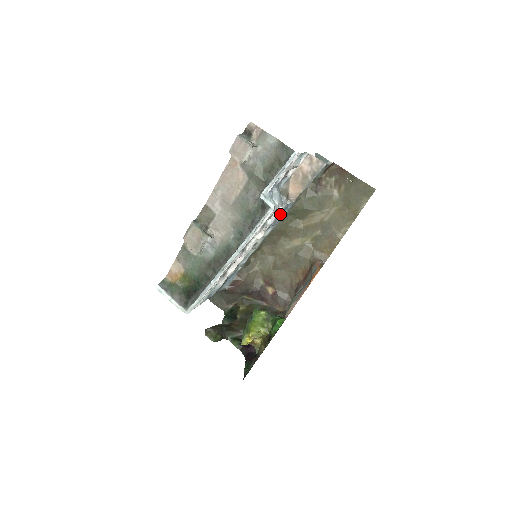
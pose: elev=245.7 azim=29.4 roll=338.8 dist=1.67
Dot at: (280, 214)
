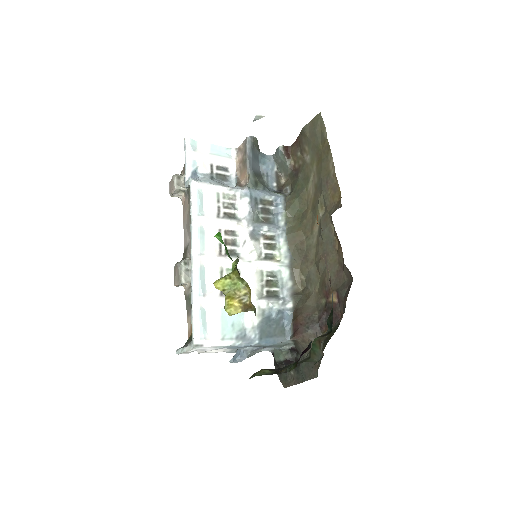
Dot at: (276, 218)
